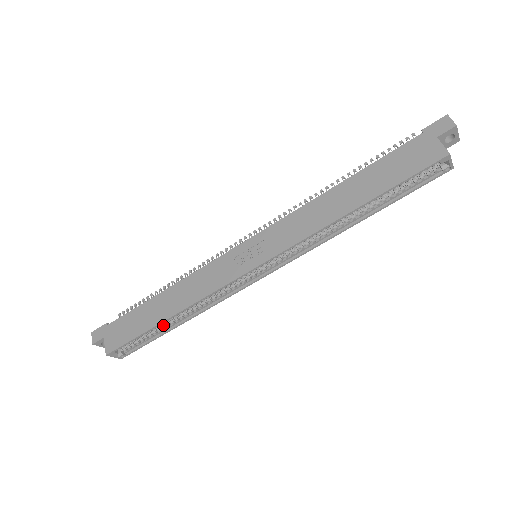
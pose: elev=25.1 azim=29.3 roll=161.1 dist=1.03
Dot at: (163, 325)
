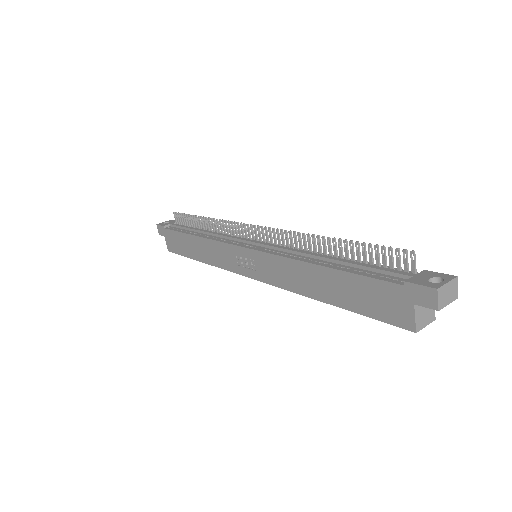
Dot at: occluded
